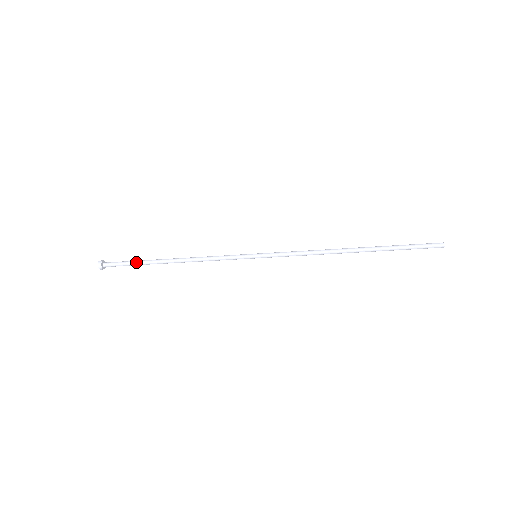
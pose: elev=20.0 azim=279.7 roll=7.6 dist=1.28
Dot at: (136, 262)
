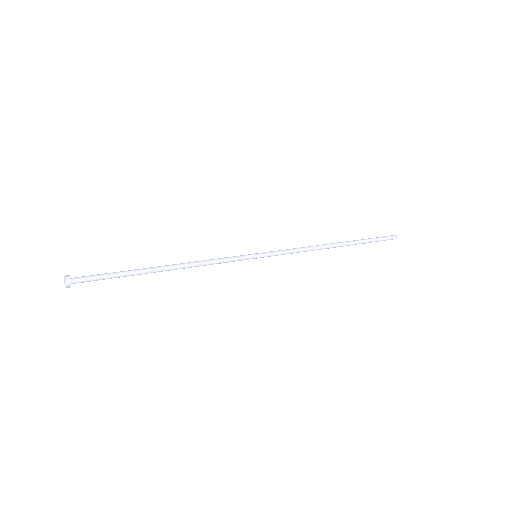
Dot at: (120, 276)
